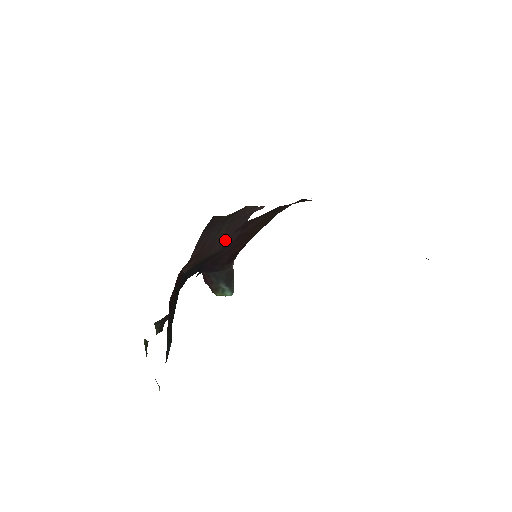
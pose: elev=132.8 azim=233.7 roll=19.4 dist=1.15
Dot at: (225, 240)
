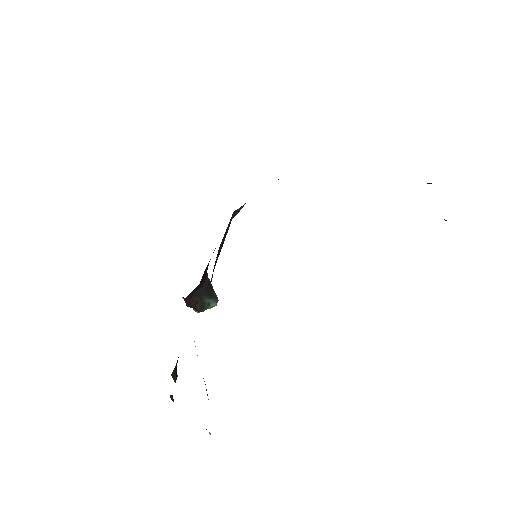
Dot at: (218, 256)
